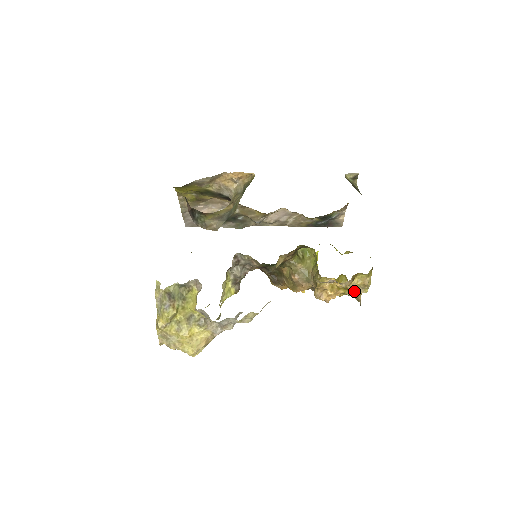
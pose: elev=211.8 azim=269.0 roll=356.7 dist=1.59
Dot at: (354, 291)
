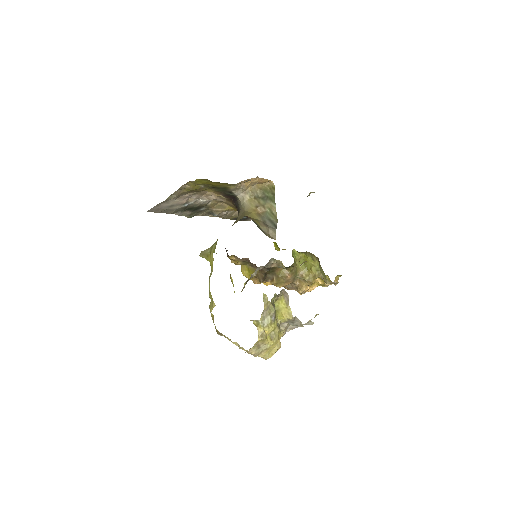
Dot at: occluded
